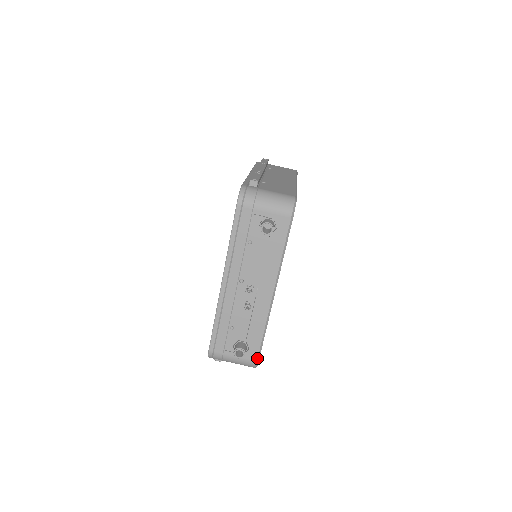
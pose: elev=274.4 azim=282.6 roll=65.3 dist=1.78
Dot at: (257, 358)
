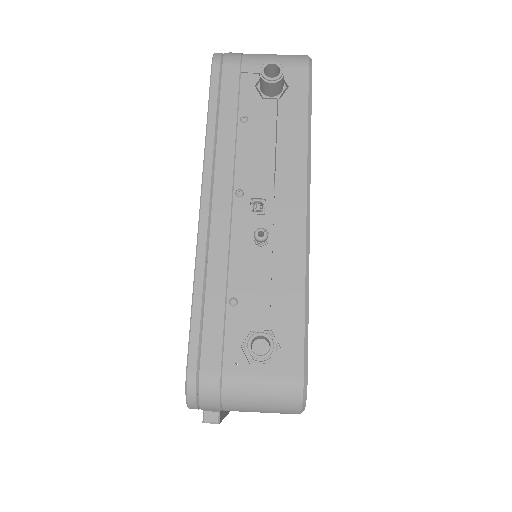
Dot at: (302, 368)
